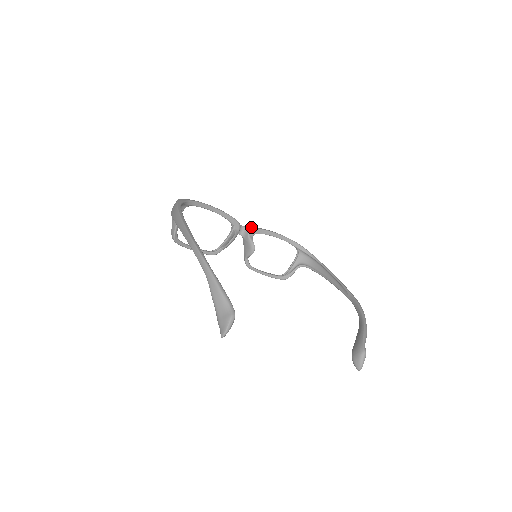
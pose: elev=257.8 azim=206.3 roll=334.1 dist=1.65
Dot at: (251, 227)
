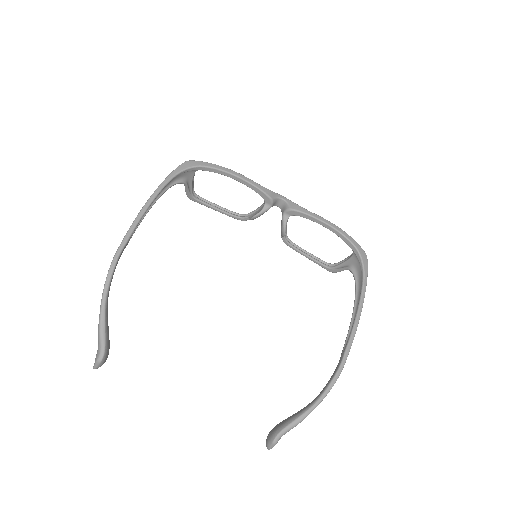
Dot at: (292, 204)
